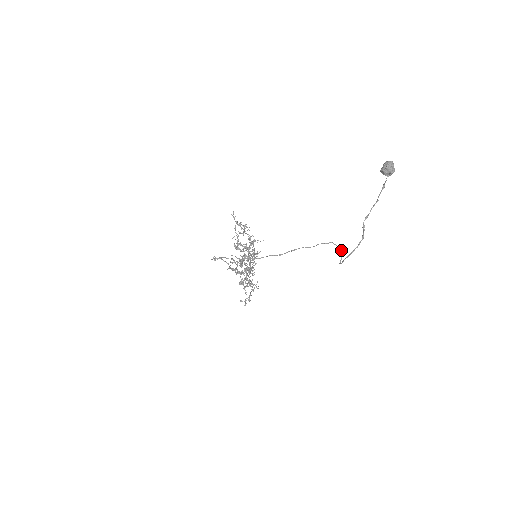
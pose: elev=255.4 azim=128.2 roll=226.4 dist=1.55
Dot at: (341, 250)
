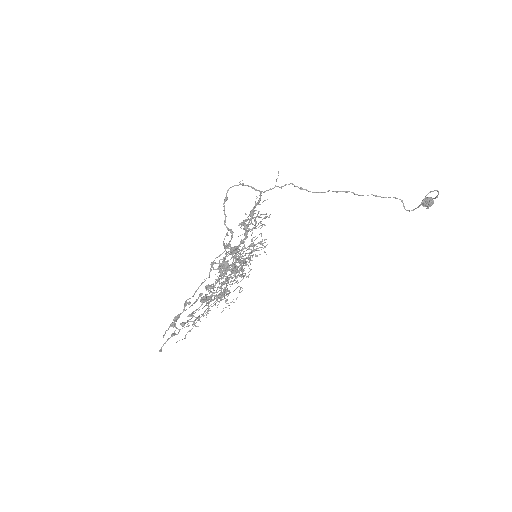
Dot at: (413, 209)
